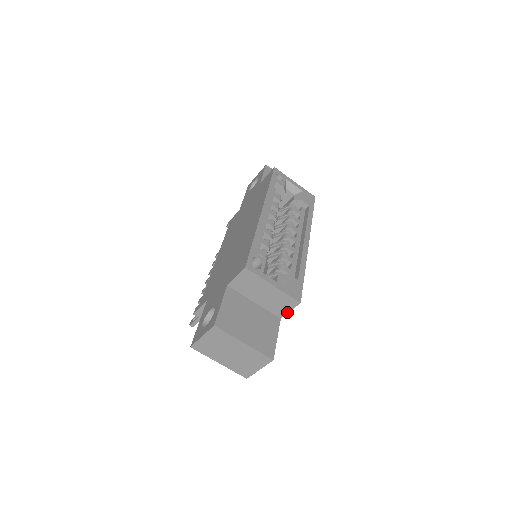
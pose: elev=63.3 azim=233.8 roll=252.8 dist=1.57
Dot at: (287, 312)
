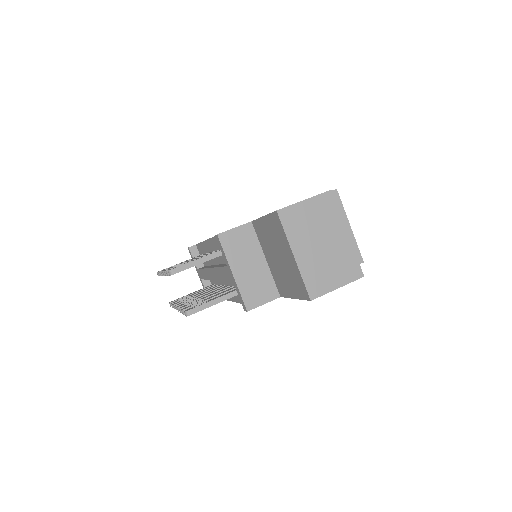
Dot at: occluded
